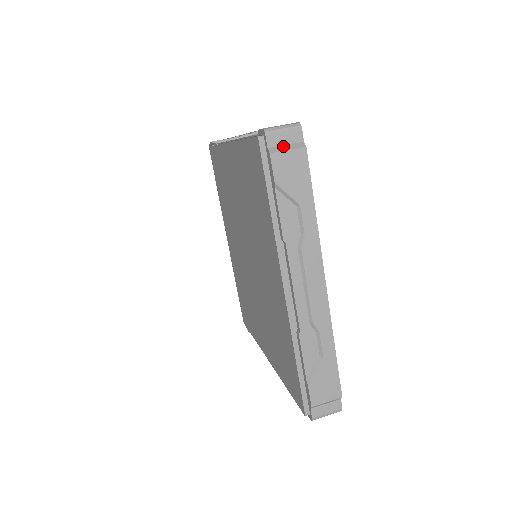
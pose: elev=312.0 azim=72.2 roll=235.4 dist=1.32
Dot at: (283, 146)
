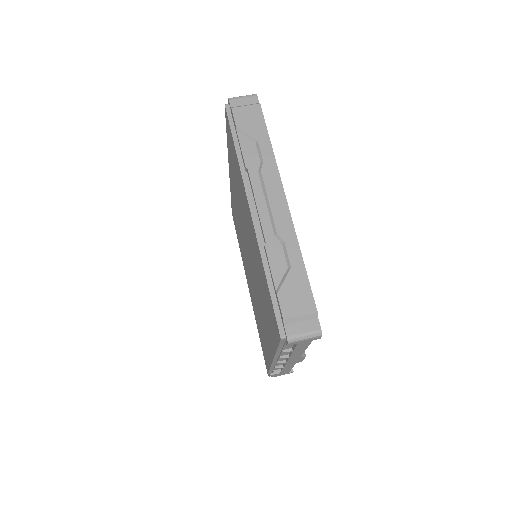
Dot at: (242, 106)
